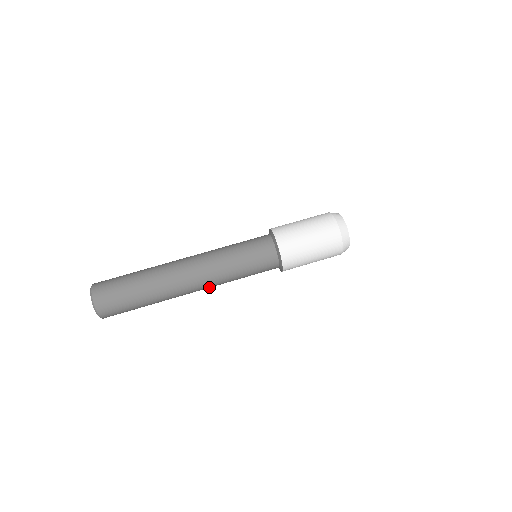
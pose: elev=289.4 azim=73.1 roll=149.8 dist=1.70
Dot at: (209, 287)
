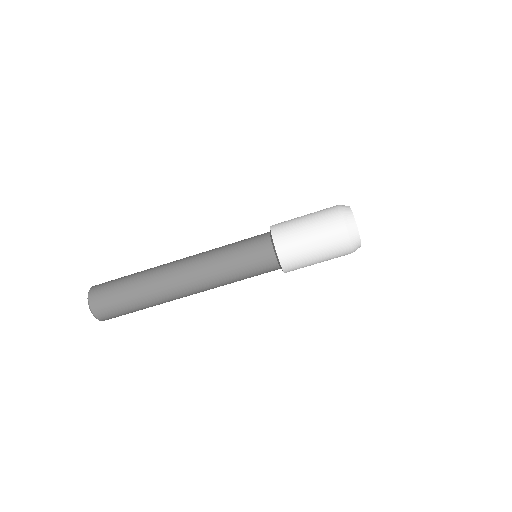
Dot at: occluded
